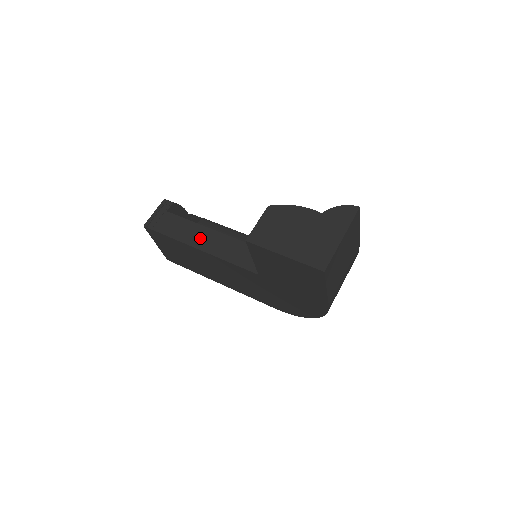
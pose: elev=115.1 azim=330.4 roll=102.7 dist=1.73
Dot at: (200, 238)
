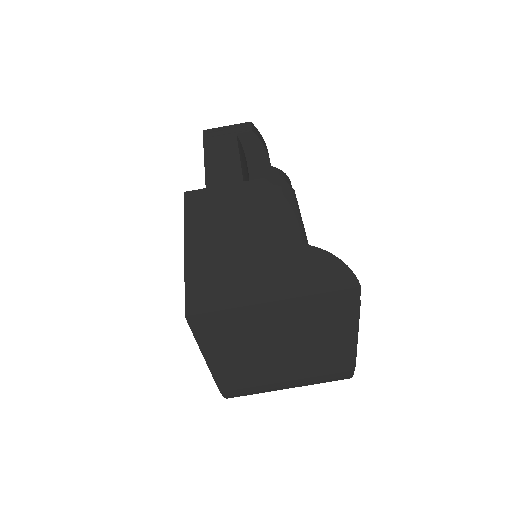
Dot at: (222, 181)
